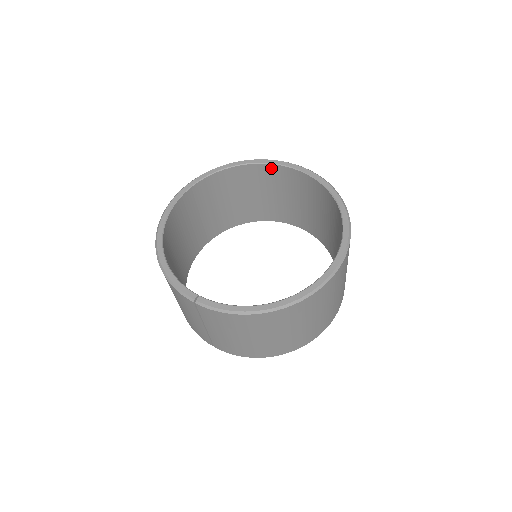
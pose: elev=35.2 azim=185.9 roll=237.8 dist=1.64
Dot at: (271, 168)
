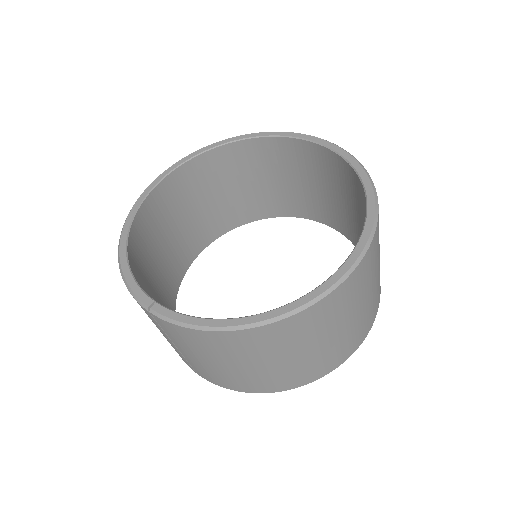
Dot at: (282, 143)
